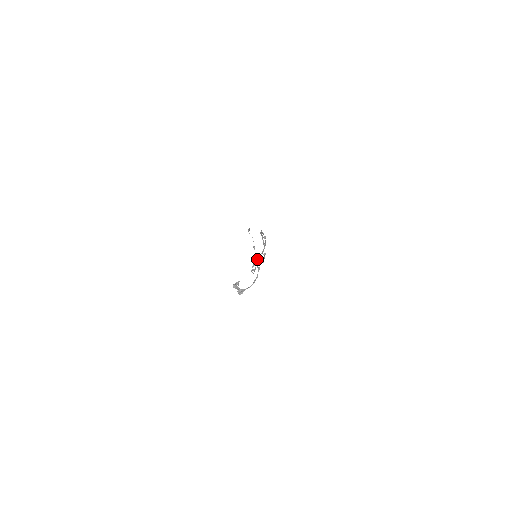
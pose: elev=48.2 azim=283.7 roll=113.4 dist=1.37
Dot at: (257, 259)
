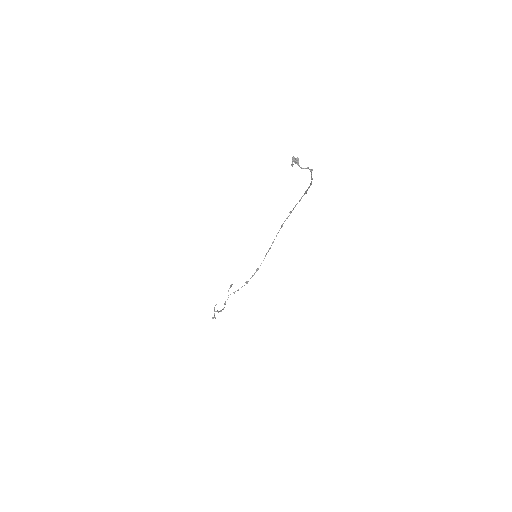
Dot at: occluded
